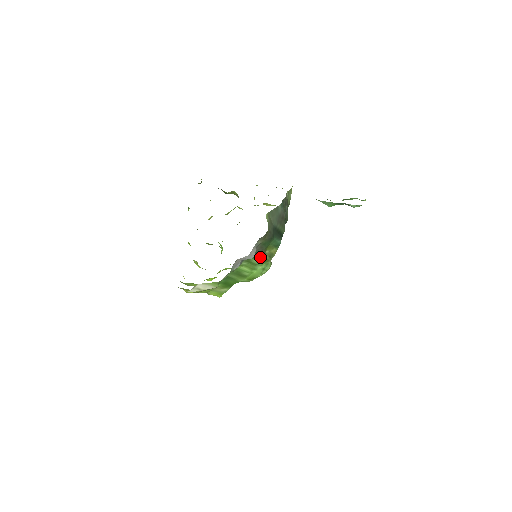
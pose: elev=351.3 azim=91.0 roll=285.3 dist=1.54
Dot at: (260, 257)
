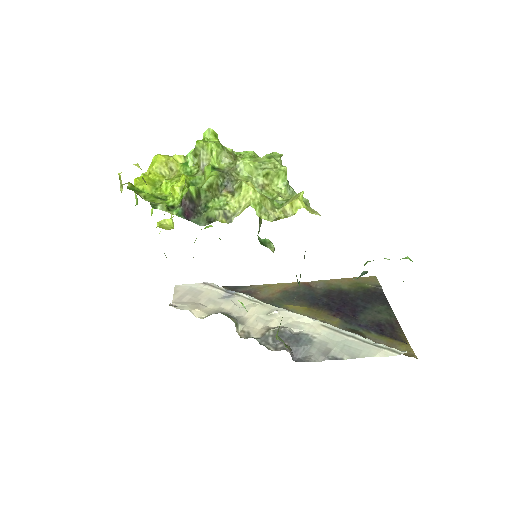
Dot at: occluded
